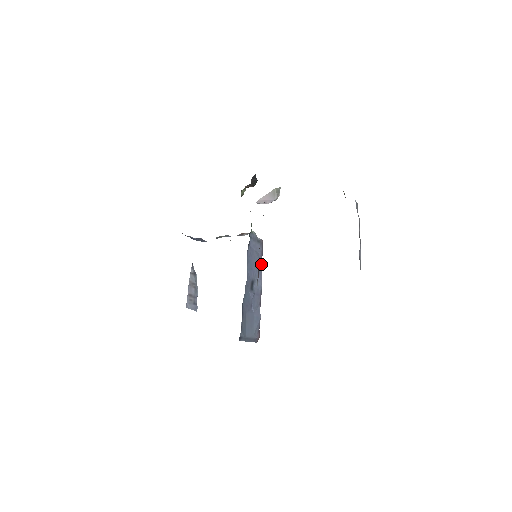
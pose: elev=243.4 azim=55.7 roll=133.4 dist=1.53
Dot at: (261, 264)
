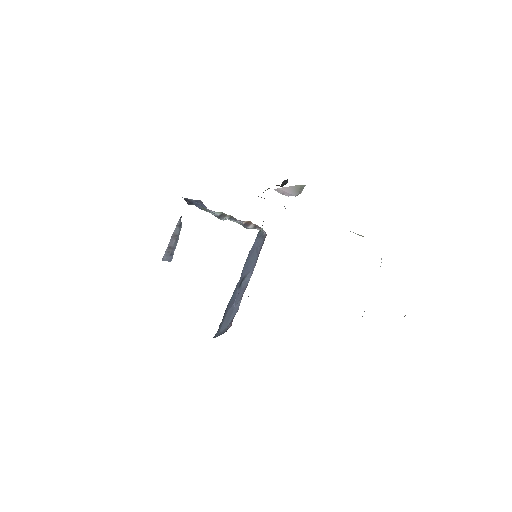
Dot at: (257, 259)
